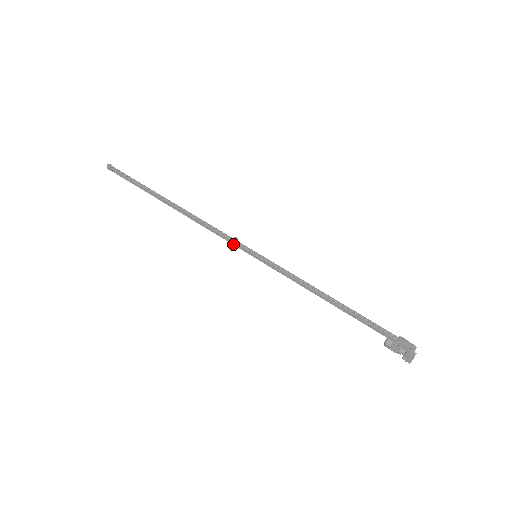
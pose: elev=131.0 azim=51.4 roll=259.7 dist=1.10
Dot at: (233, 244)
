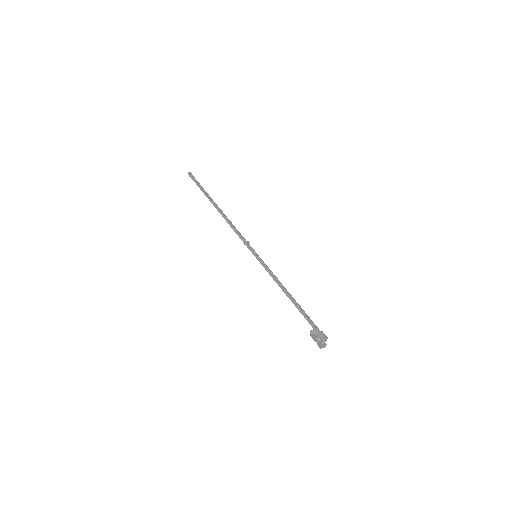
Dot at: (245, 244)
